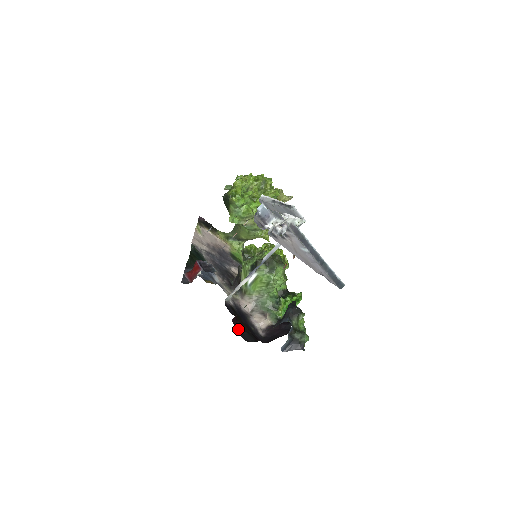
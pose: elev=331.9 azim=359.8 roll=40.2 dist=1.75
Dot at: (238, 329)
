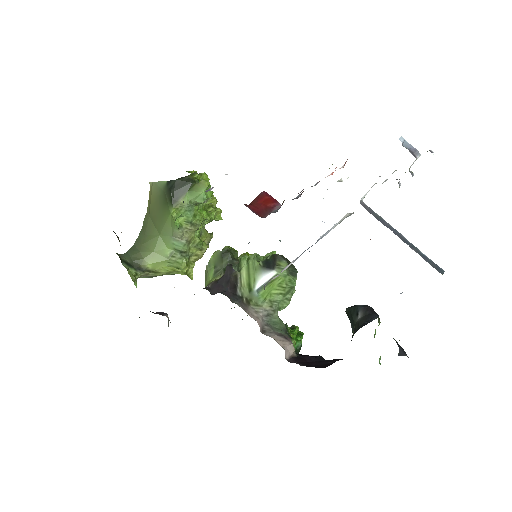
Dot at: occluded
